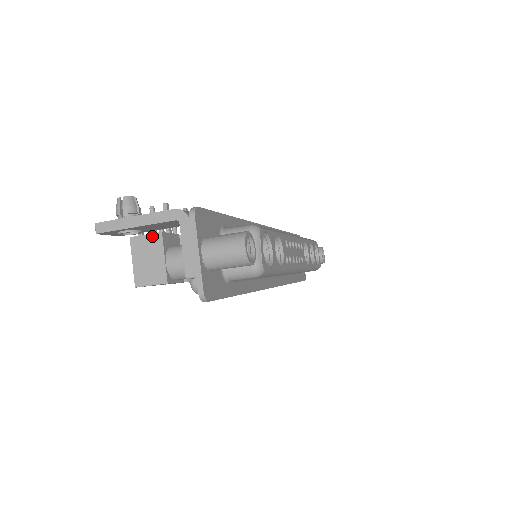
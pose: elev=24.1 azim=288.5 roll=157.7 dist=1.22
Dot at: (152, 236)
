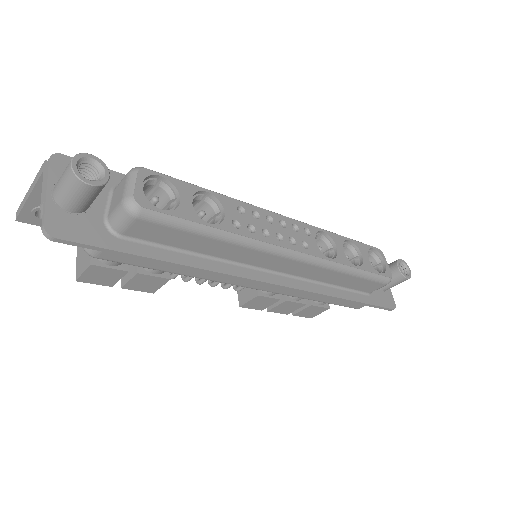
Dot at: occluded
